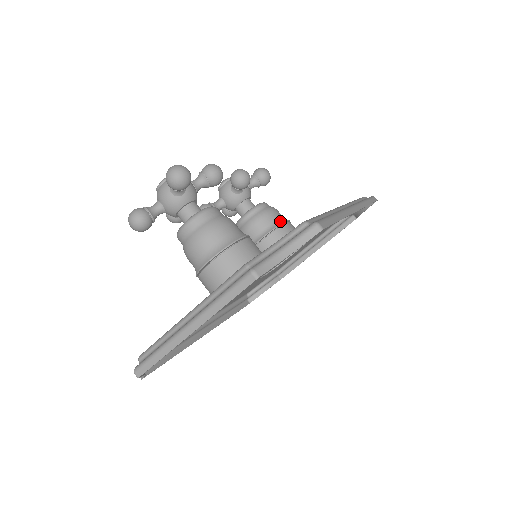
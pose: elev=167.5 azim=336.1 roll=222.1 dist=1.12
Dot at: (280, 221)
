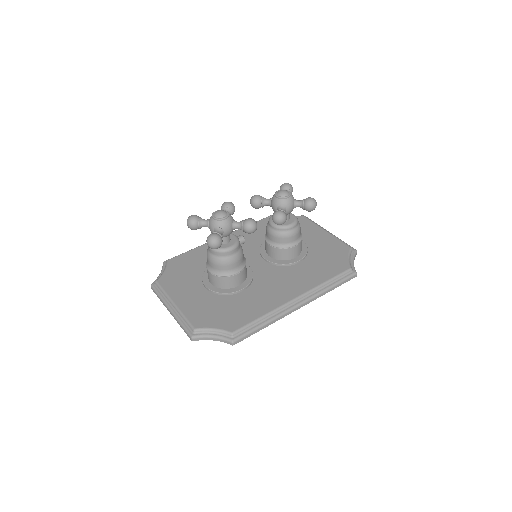
Dot at: (289, 244)
